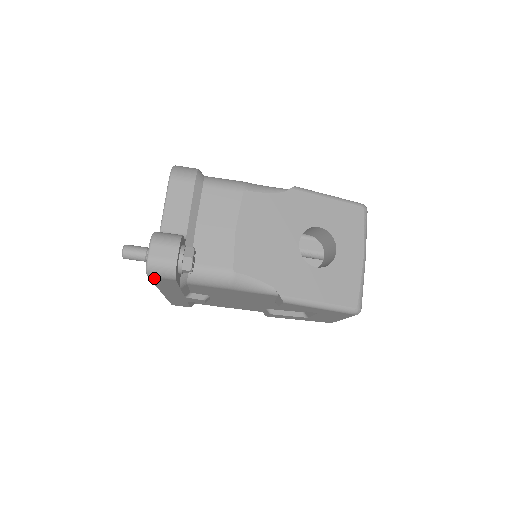
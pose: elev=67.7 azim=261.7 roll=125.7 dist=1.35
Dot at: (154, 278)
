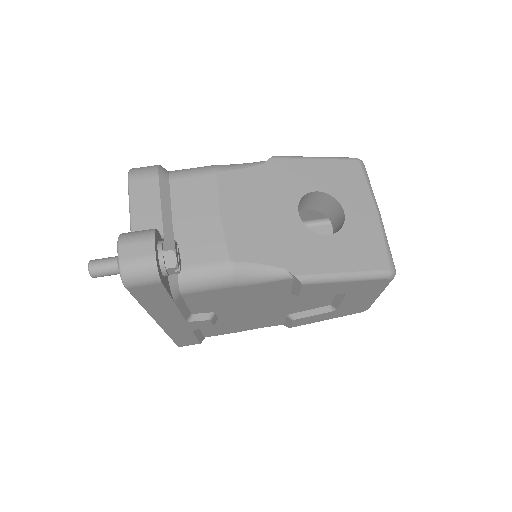
Dot at: (135, 289)
